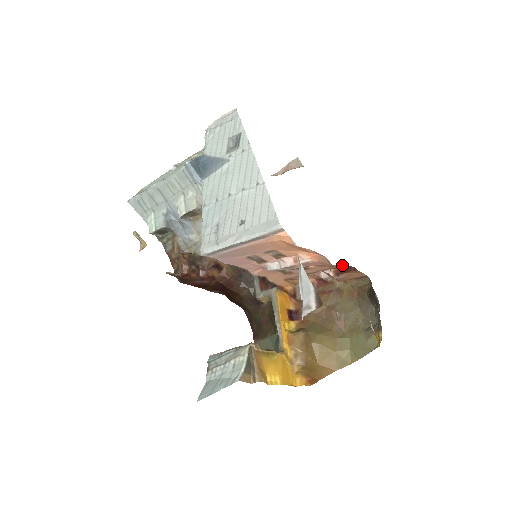
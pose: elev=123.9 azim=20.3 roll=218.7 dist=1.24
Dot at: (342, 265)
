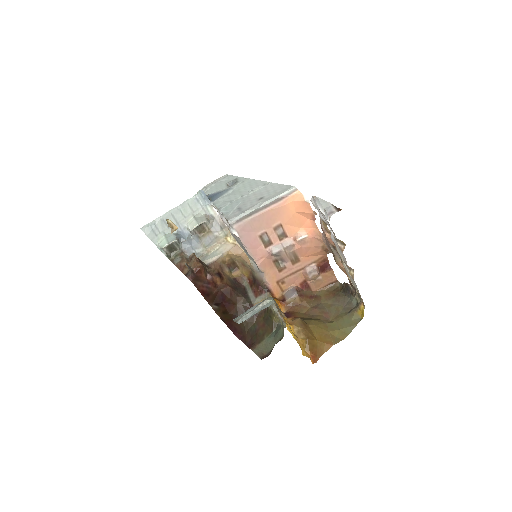
Dot at: (324, 255)
